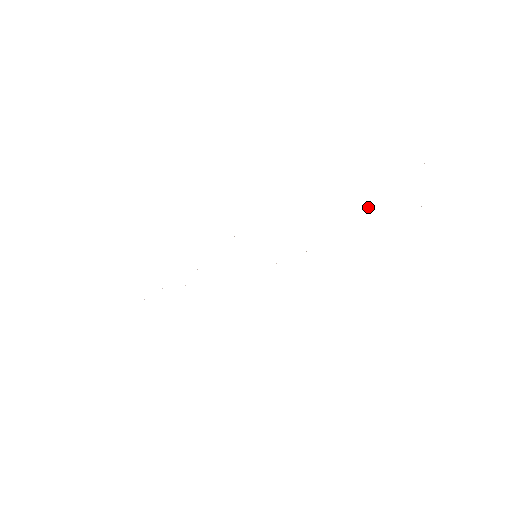
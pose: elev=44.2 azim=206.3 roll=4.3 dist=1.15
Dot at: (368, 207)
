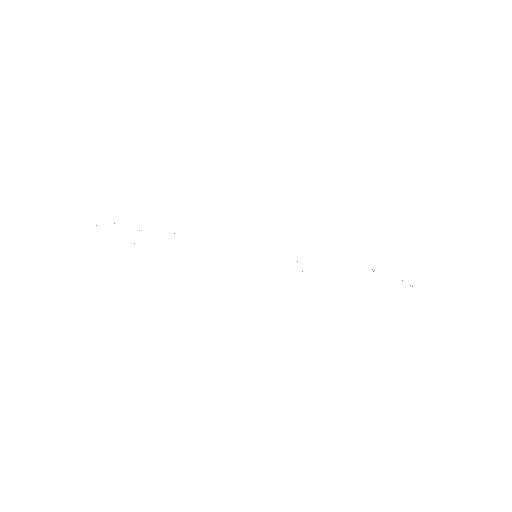
Dot at: occluded
